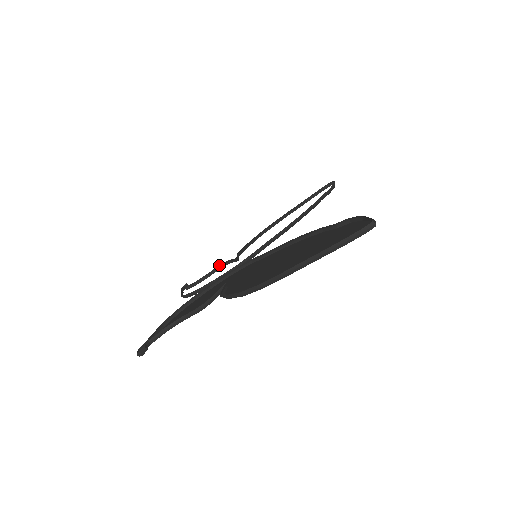
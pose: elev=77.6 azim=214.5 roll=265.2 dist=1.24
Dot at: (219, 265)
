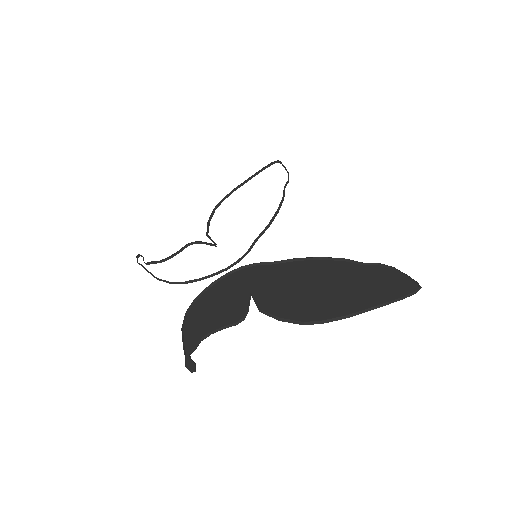
Dot at: occluded
